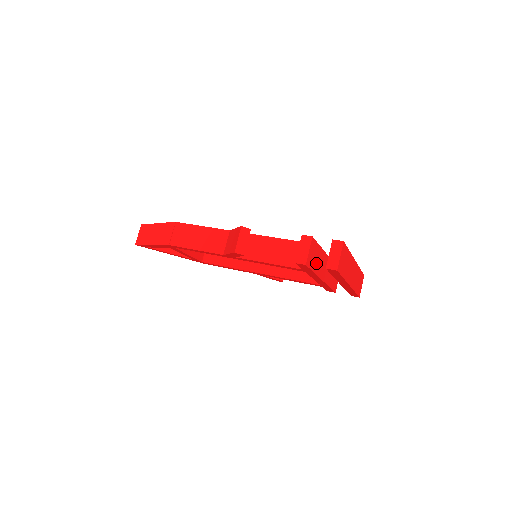
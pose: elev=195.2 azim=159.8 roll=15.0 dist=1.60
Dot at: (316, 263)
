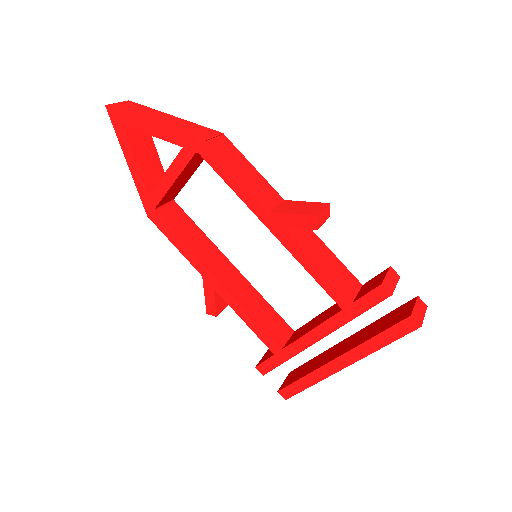
Dot at: occluded
